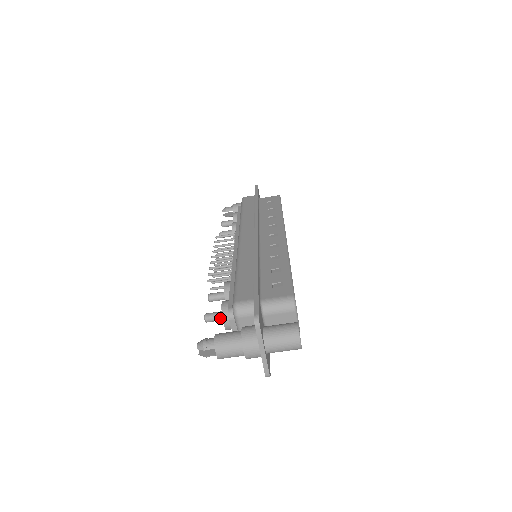
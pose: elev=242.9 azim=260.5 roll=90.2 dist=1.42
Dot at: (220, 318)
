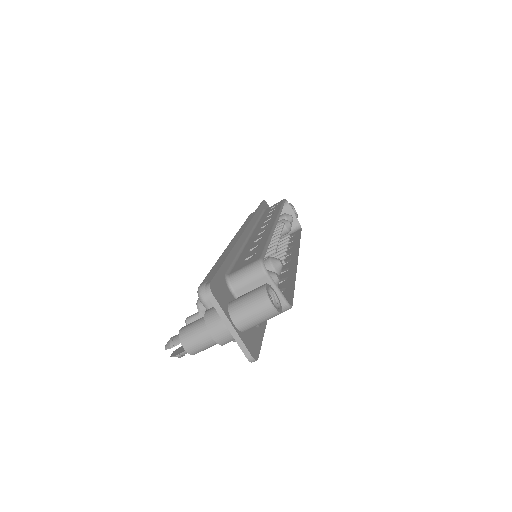
Dot at: occluded
